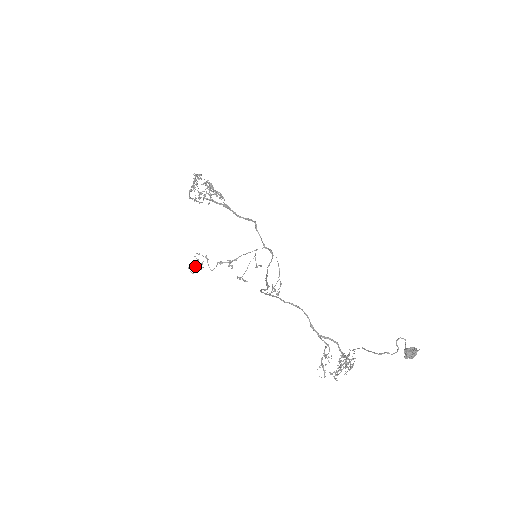
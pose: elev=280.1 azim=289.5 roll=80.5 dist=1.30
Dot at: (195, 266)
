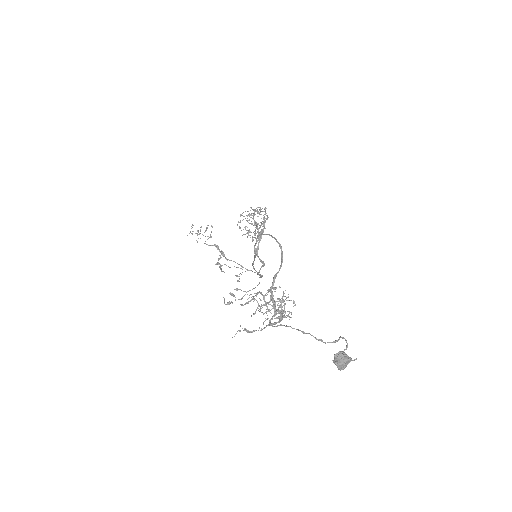
Dot at: (201, 226)
